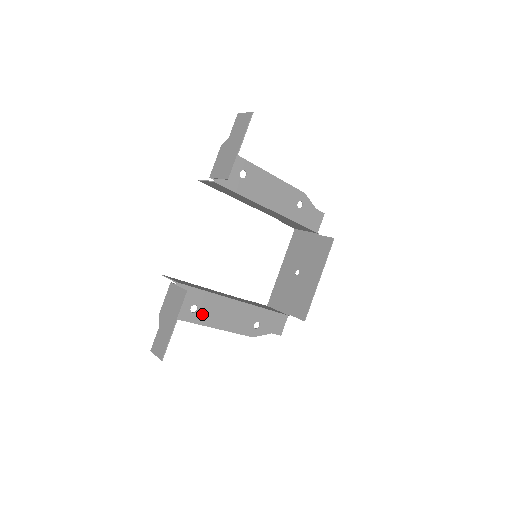
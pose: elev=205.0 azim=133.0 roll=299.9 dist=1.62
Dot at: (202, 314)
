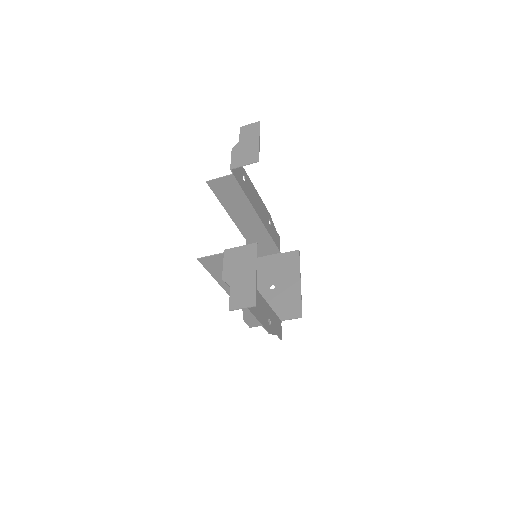
Dot at: occluded
